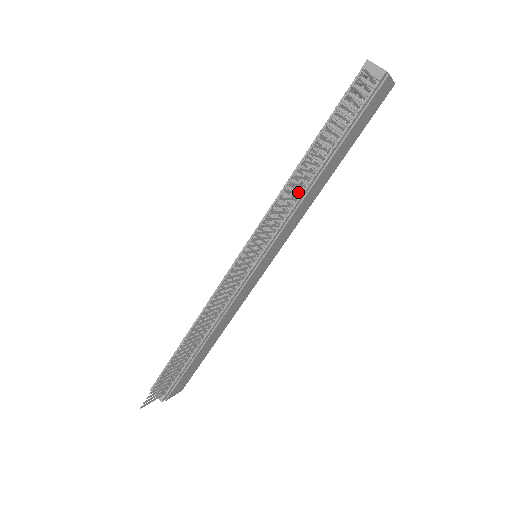
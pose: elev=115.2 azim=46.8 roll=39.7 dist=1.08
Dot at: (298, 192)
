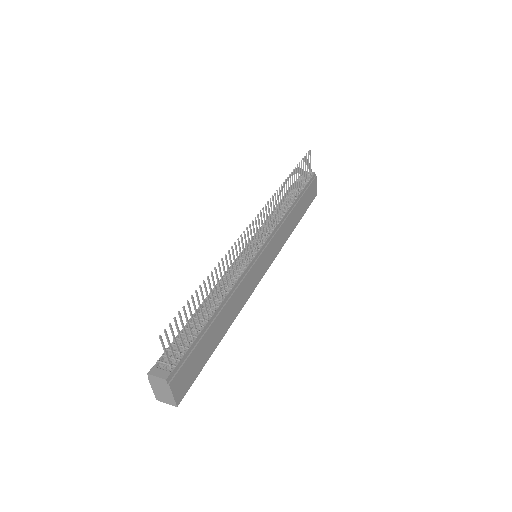
Dot at: (284, 207)
